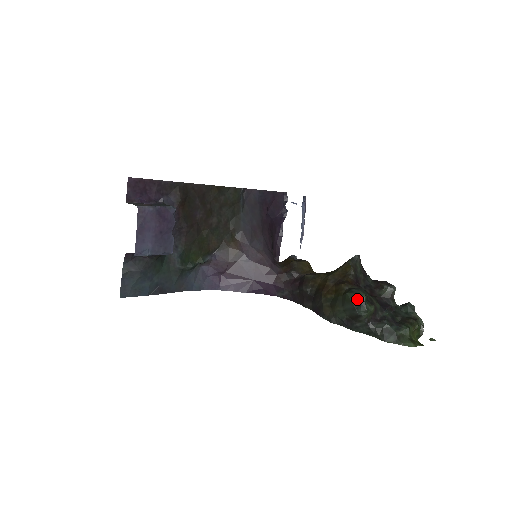
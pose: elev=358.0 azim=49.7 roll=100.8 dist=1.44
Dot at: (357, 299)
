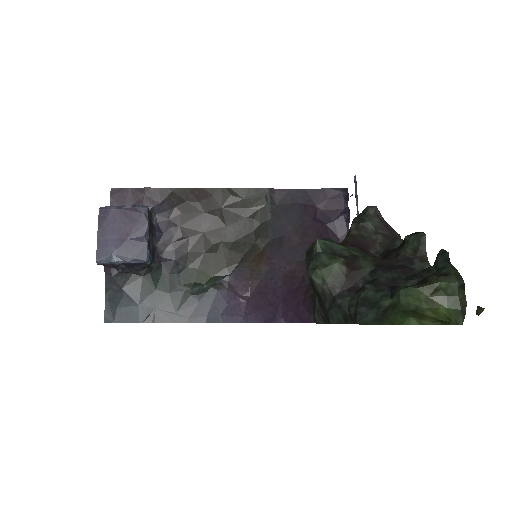
Dot at: (309, 252)
